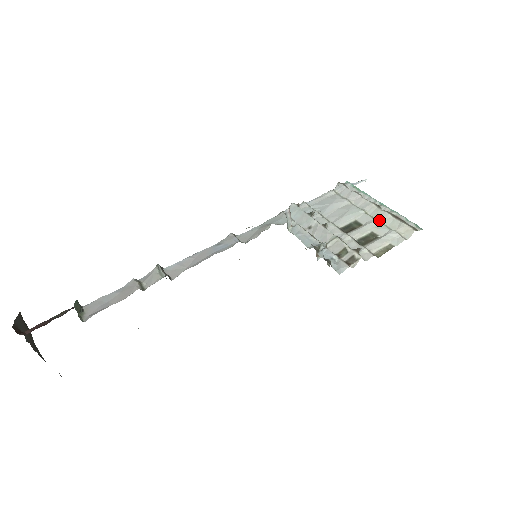
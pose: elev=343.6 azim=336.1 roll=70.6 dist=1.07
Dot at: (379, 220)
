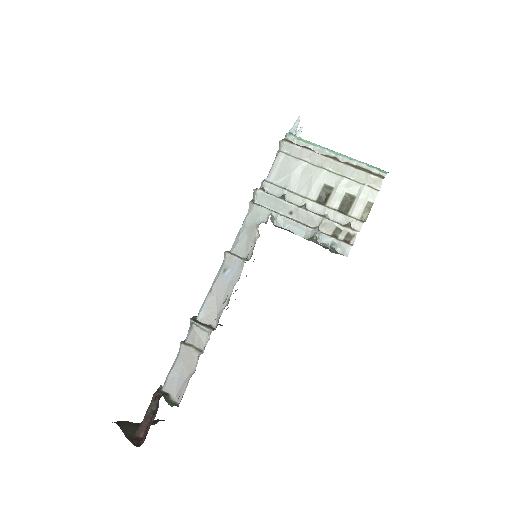
Dot at: (345, 176)
